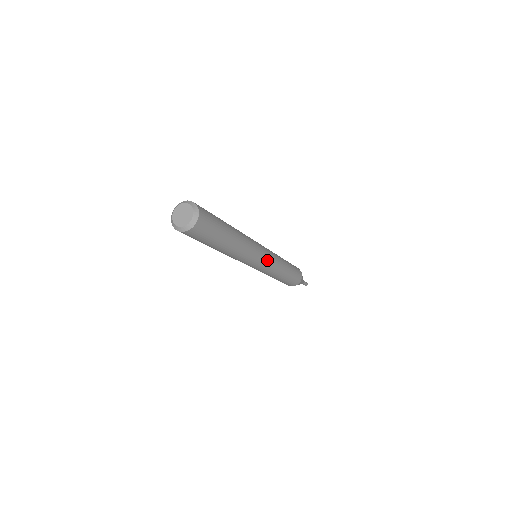
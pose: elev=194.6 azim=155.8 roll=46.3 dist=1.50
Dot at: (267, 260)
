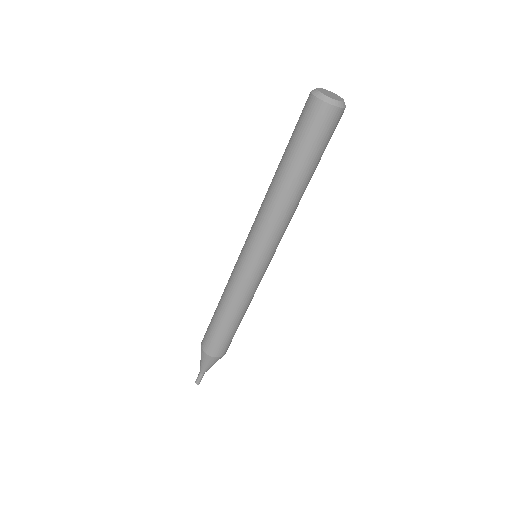
Dot at: occluded
